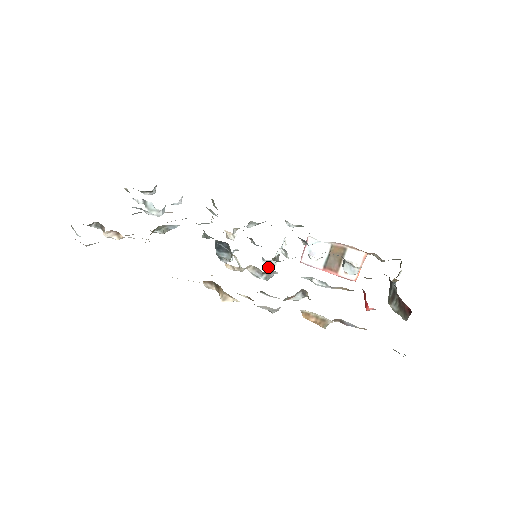
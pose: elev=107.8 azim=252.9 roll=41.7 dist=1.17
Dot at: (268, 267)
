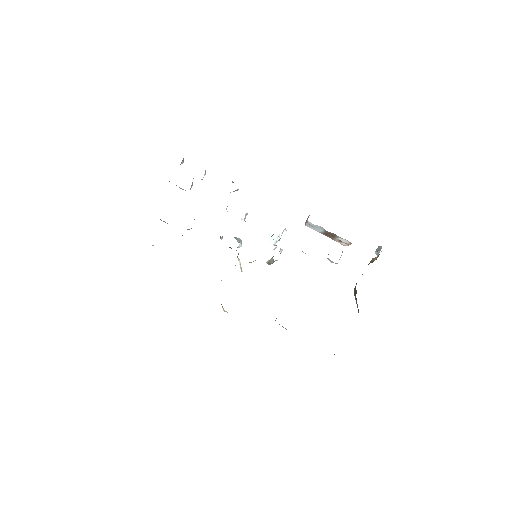
Dot at: (272, 243)
